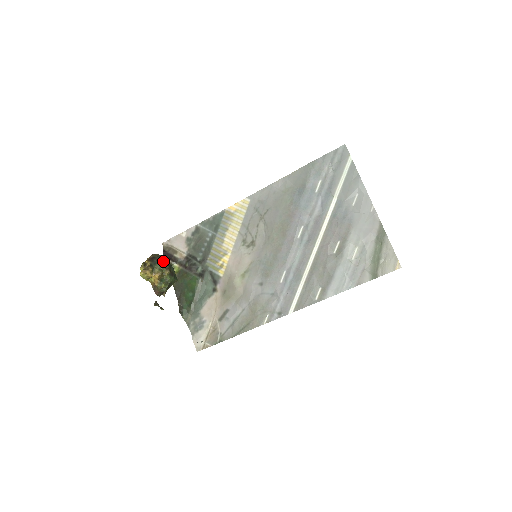
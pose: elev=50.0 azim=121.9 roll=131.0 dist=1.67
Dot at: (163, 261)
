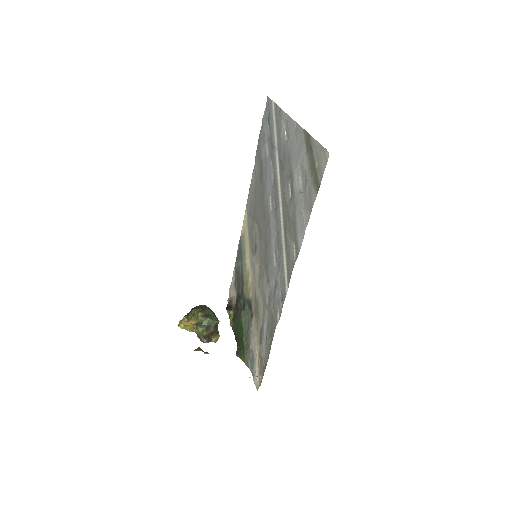
Dot at: (198, 307)
